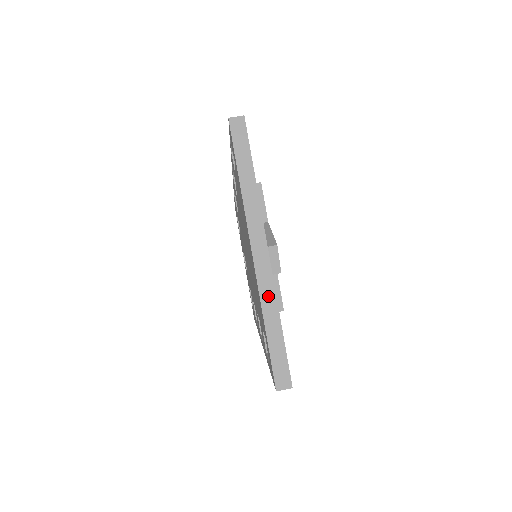
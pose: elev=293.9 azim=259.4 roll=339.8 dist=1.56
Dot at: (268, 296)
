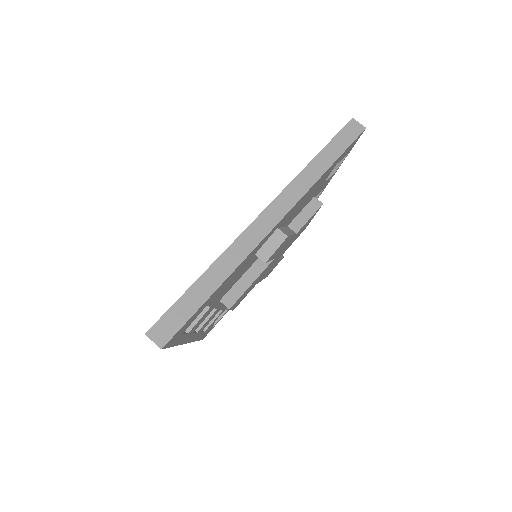
Dot at: (236, 254)
